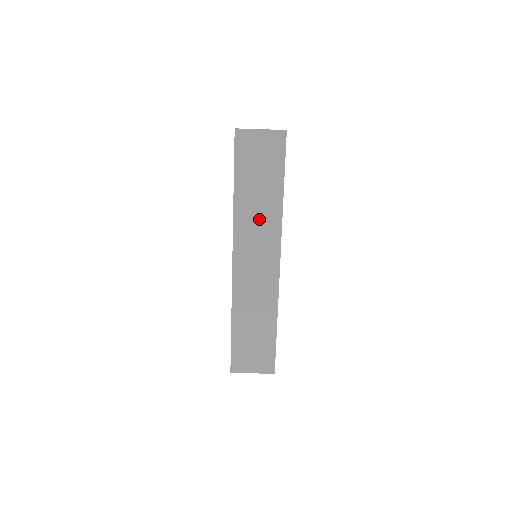
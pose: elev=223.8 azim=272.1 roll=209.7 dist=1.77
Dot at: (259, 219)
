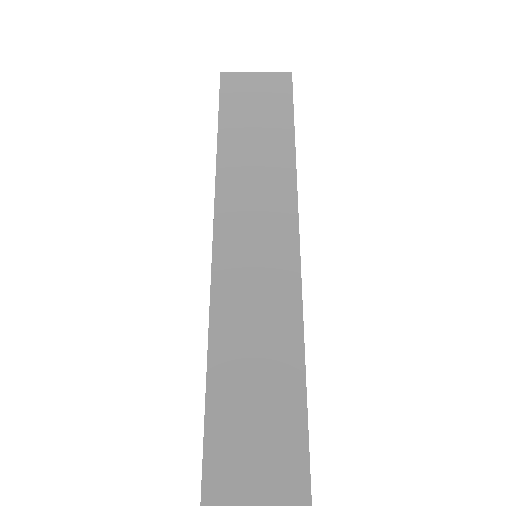
Dot at: (258, 176)
